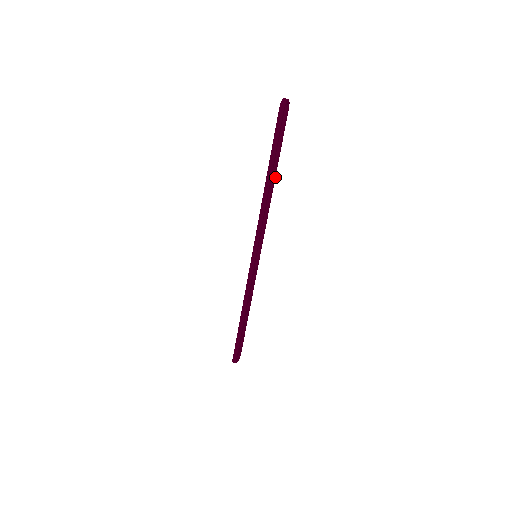
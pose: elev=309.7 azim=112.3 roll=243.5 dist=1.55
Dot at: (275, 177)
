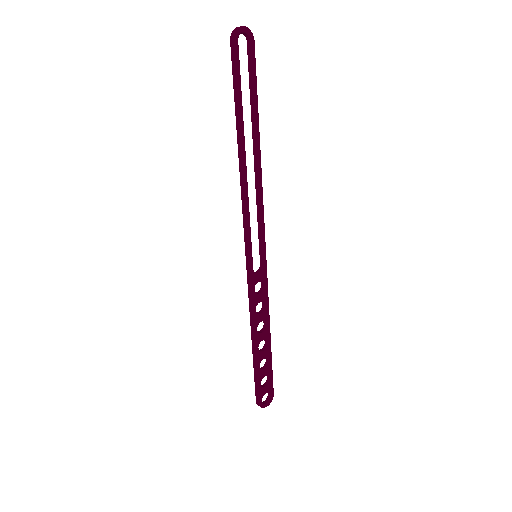
Dot at: (259, 142)
